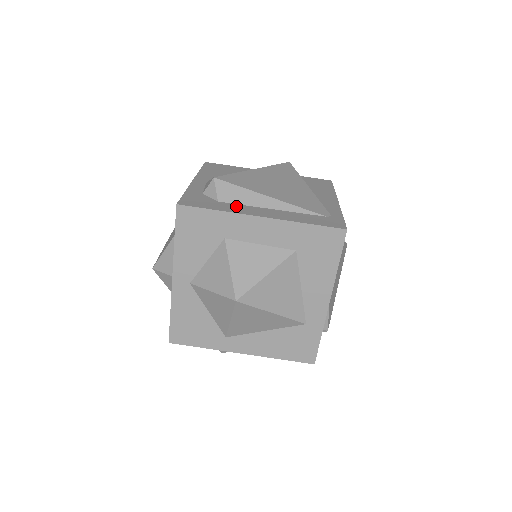
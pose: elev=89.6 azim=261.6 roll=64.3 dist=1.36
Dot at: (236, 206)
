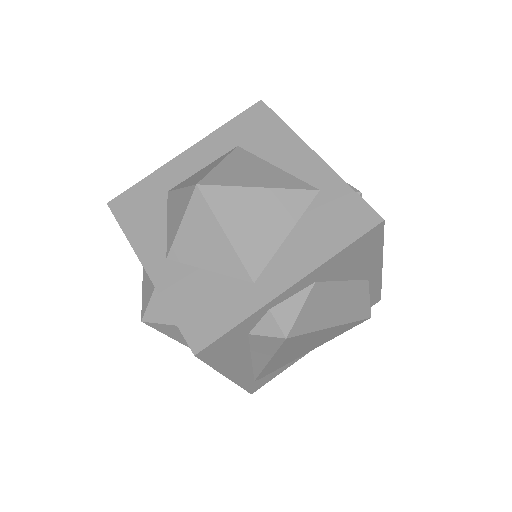
Dot at: occluded
